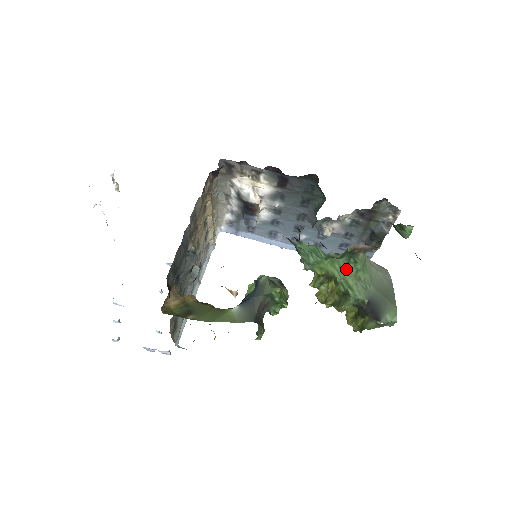
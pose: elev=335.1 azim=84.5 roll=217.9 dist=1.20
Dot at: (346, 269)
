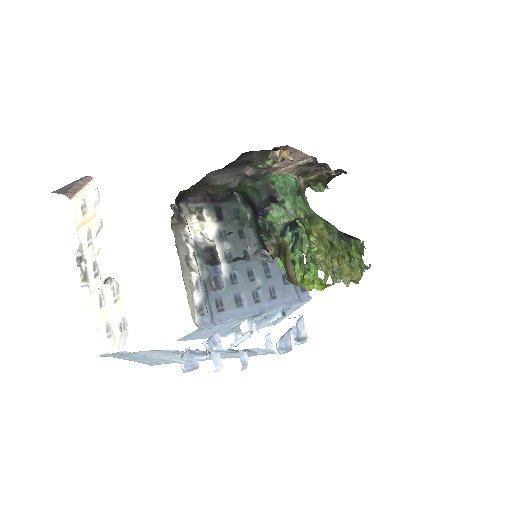
Dot at: (309, 207)
